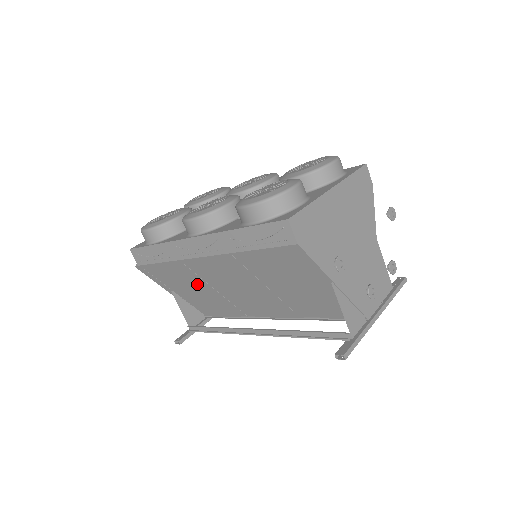
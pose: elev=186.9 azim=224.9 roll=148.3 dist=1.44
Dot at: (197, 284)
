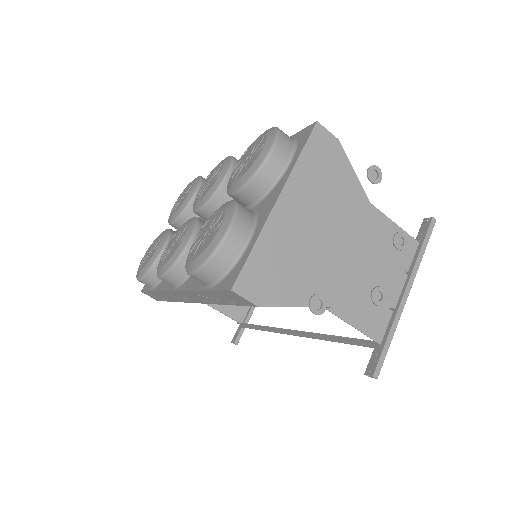
Dot at: occluded
